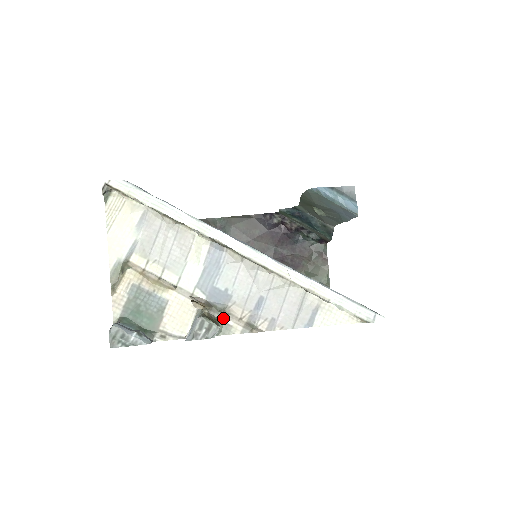
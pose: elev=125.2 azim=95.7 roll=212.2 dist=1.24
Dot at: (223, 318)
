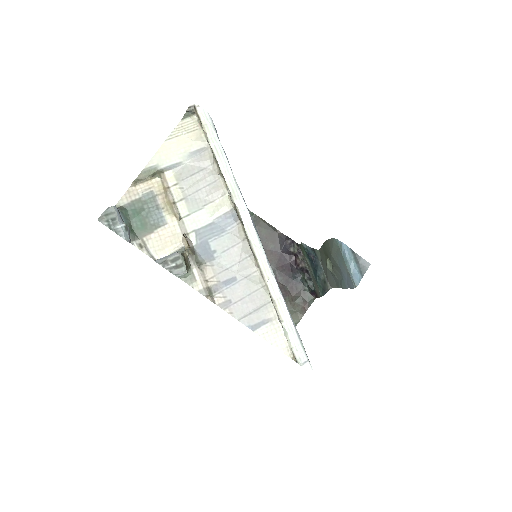
Dot at: (195, 269)
